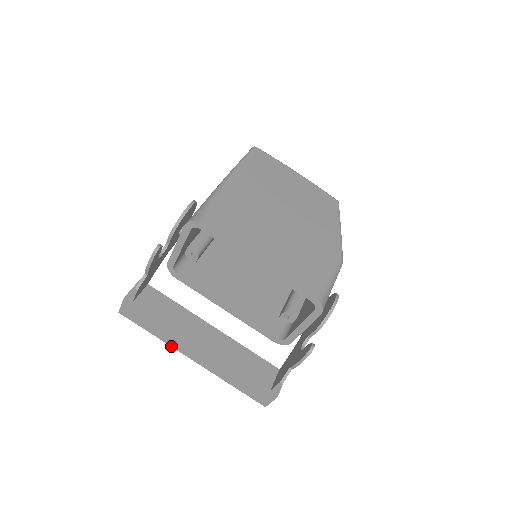
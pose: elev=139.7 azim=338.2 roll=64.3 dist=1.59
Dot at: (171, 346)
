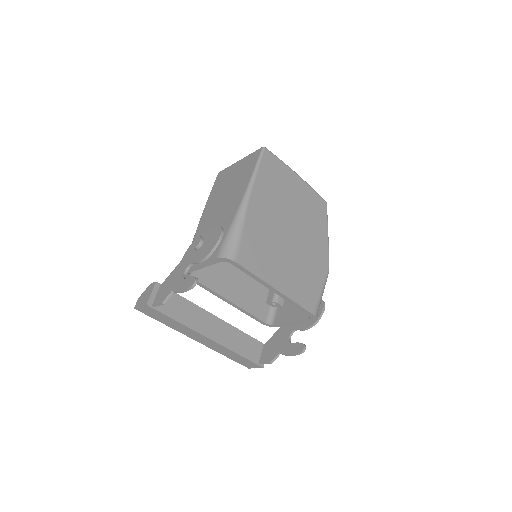
Dot at: occluded
